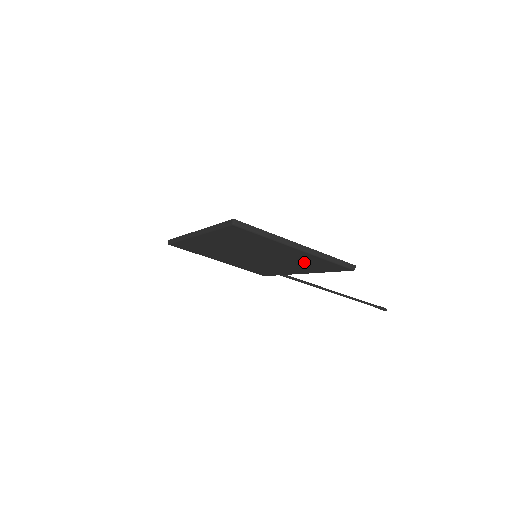
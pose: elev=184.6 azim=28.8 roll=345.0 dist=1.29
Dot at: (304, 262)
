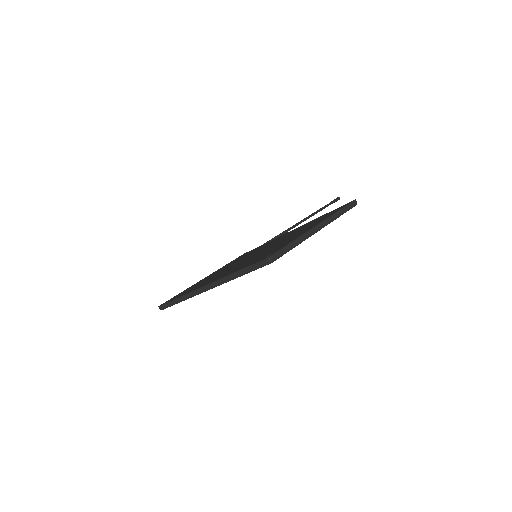
Dot at: occluded
